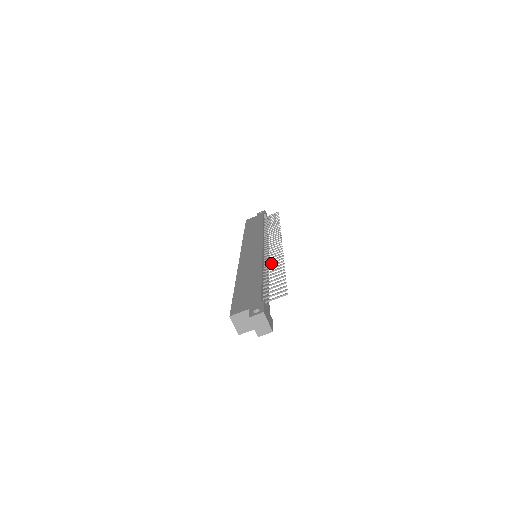
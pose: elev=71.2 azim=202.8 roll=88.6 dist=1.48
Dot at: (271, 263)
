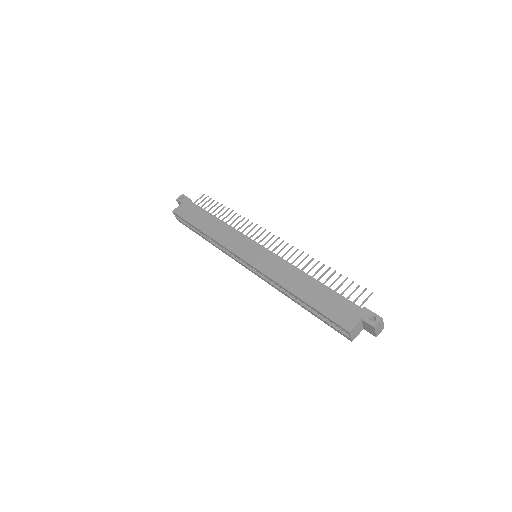
Dot at: occluded
